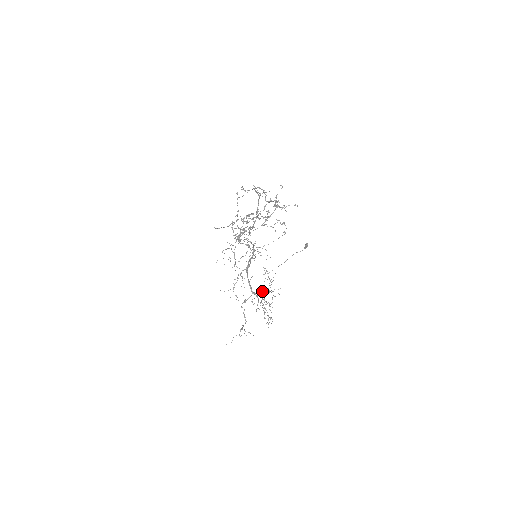
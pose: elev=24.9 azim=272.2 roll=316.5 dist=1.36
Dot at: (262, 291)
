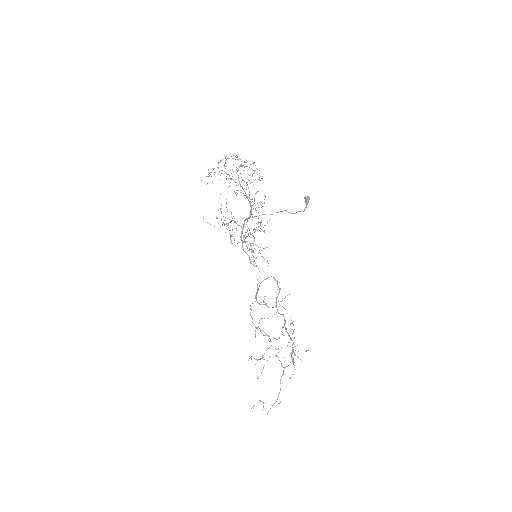
Dot at: occluded
